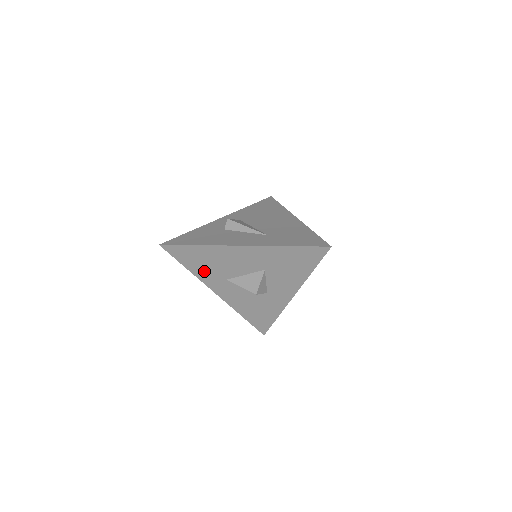
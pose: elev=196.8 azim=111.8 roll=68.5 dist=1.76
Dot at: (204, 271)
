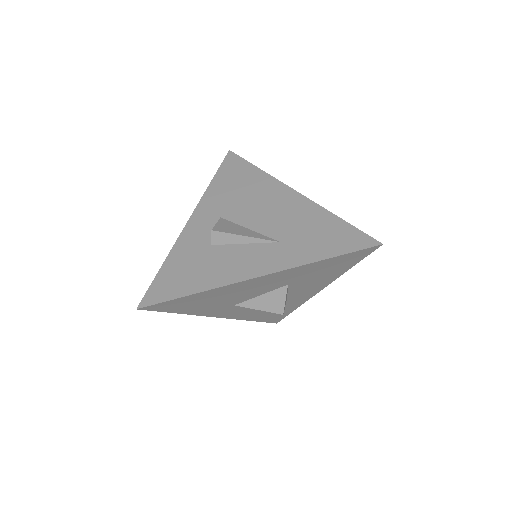
Dot at: (204, 308)
